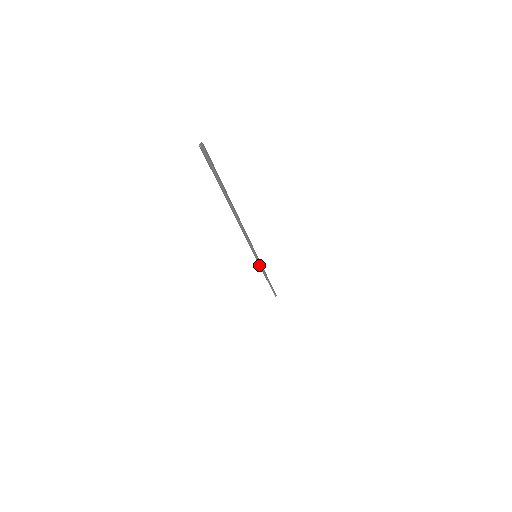
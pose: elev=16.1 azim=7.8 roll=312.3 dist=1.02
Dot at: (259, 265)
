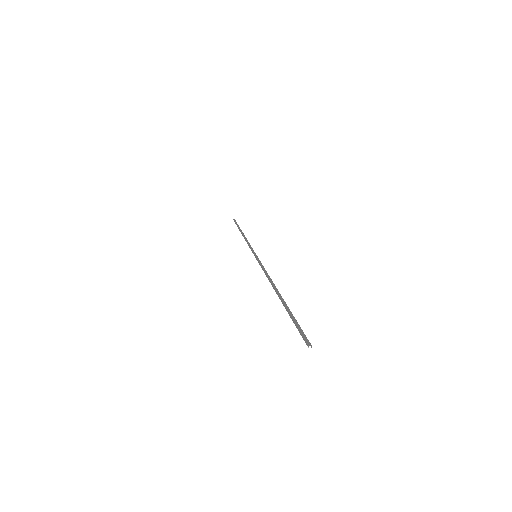
Dot at: (251, 247)
